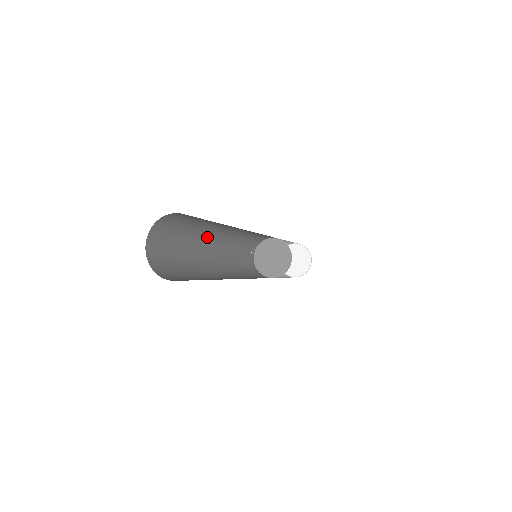
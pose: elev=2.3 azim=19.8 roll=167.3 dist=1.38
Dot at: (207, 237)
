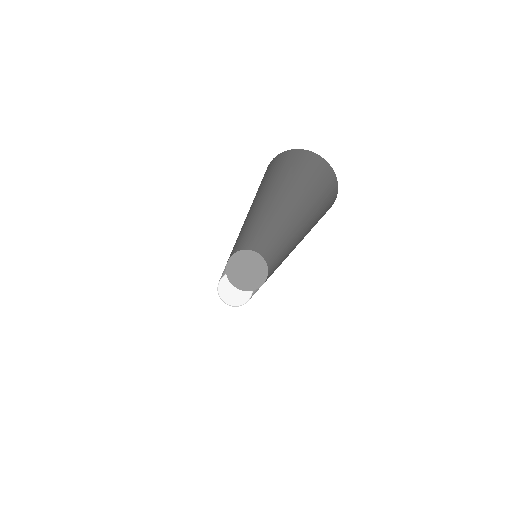
Dot at: occluded
